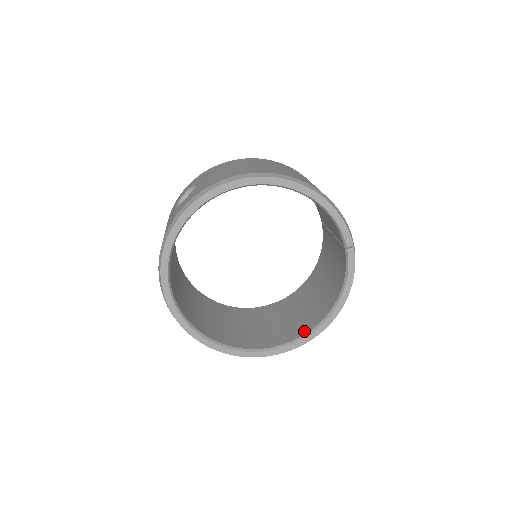
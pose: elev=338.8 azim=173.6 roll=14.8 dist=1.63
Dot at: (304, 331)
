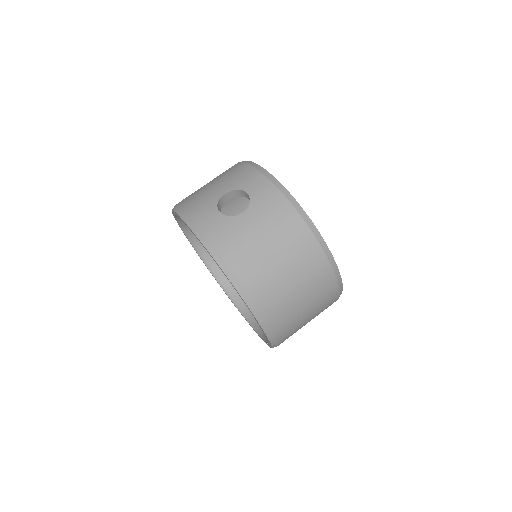
Dot at: (237, 298)
